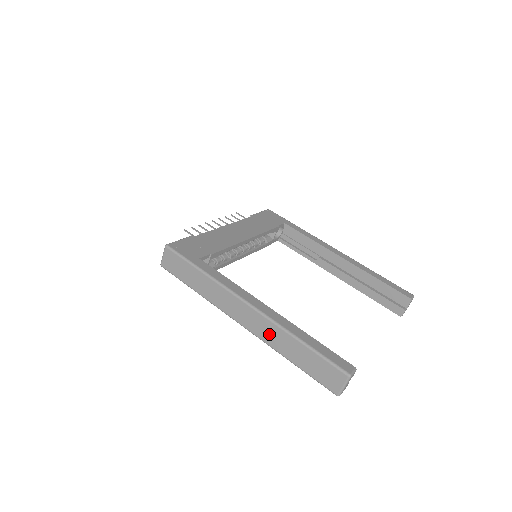
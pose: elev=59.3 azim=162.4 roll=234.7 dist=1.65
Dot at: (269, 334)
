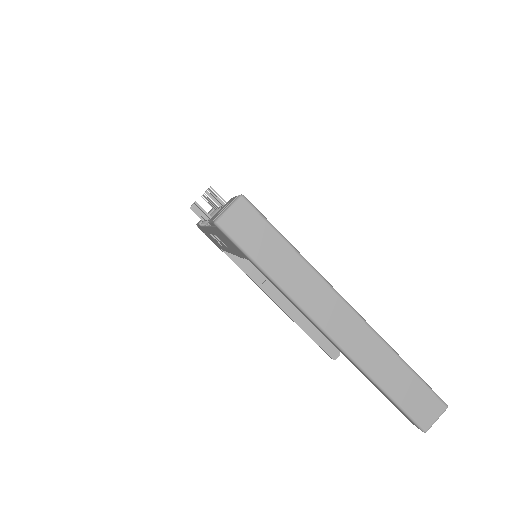
Dot at: (367, 350)
